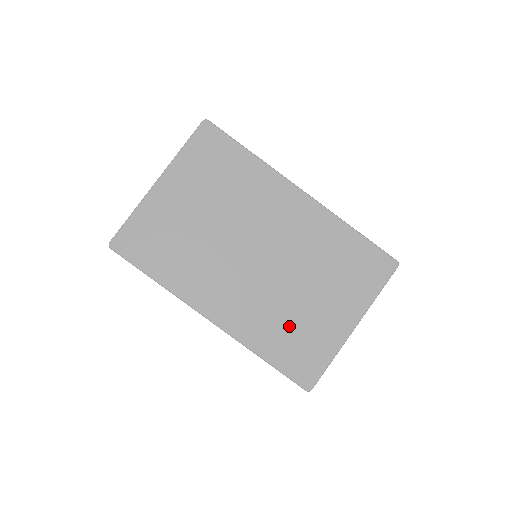
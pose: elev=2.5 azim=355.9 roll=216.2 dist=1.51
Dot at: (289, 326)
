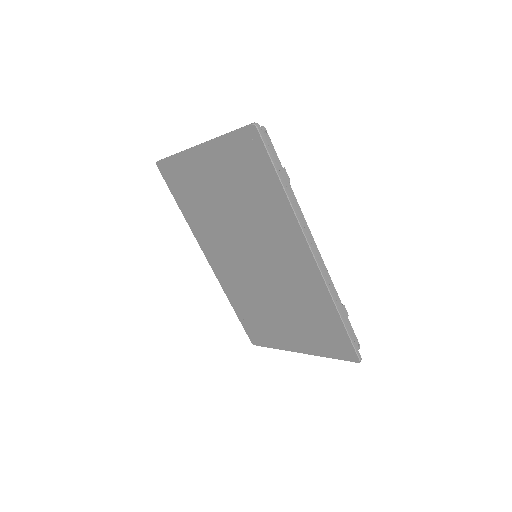
Dot at: (256, 311)
